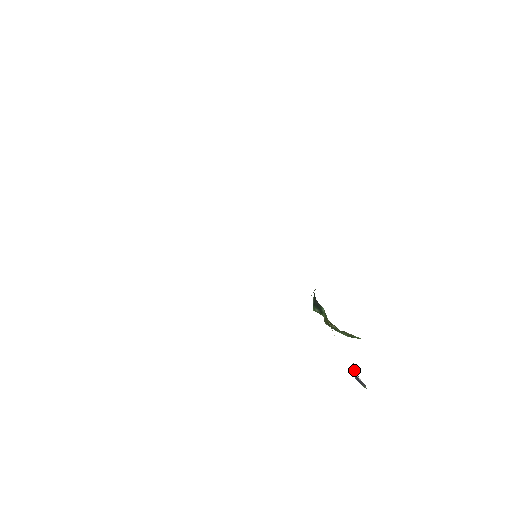
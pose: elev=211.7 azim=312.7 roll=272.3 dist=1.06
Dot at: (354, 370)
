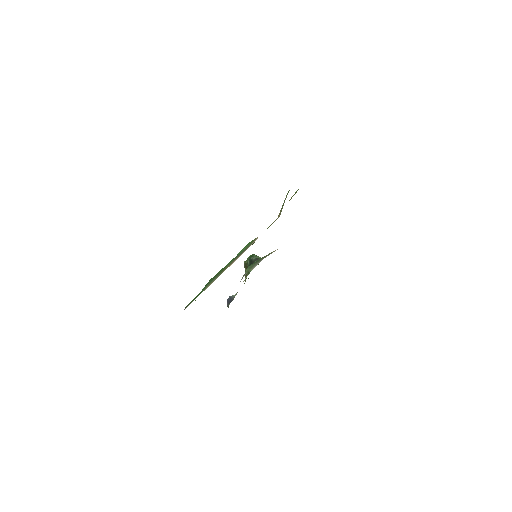
Dot at: (232, 300)
